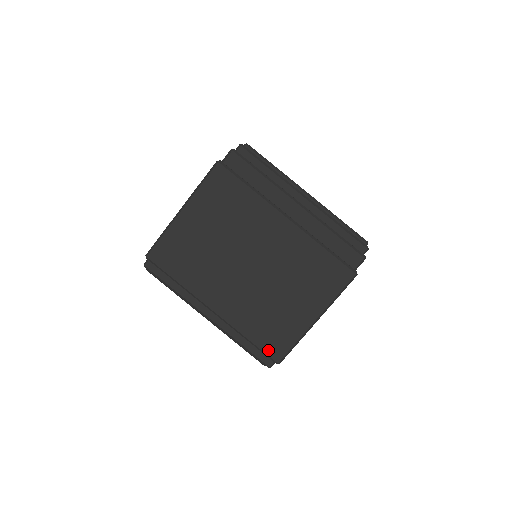
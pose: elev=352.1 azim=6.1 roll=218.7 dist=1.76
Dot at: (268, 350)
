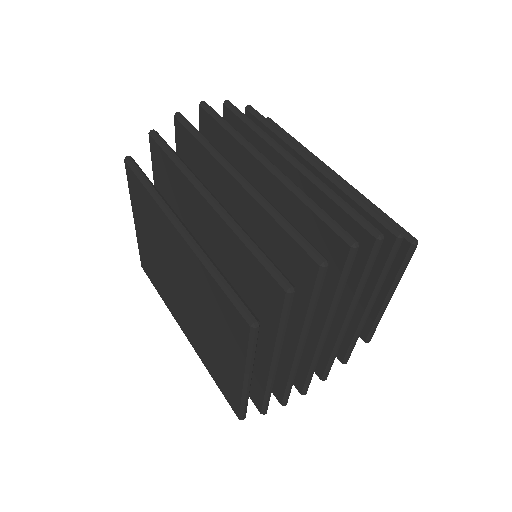
Dot at: (227, 398)
